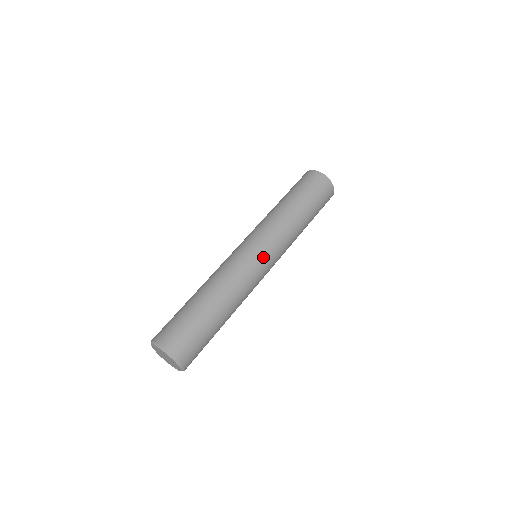
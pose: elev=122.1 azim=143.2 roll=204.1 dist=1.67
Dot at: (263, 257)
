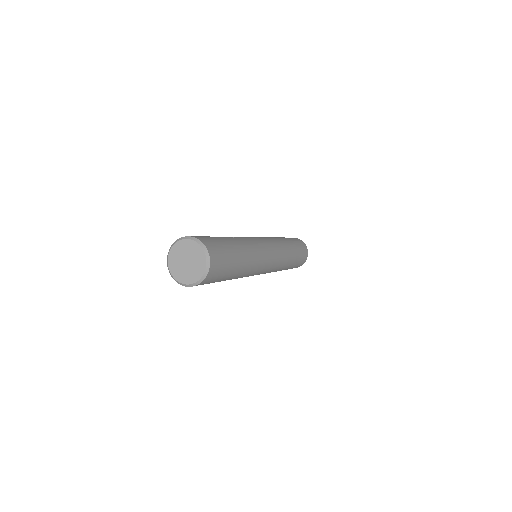
Dot at: occluded
